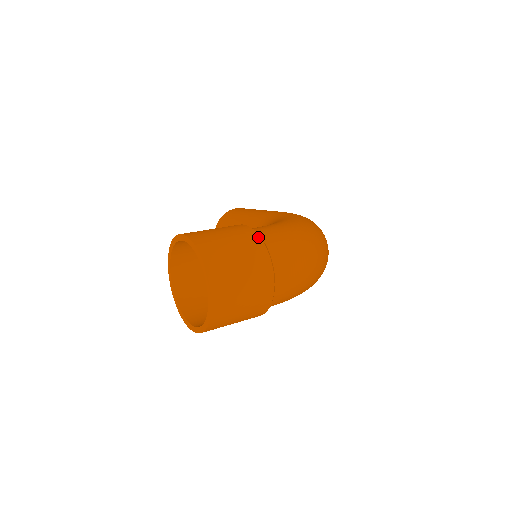
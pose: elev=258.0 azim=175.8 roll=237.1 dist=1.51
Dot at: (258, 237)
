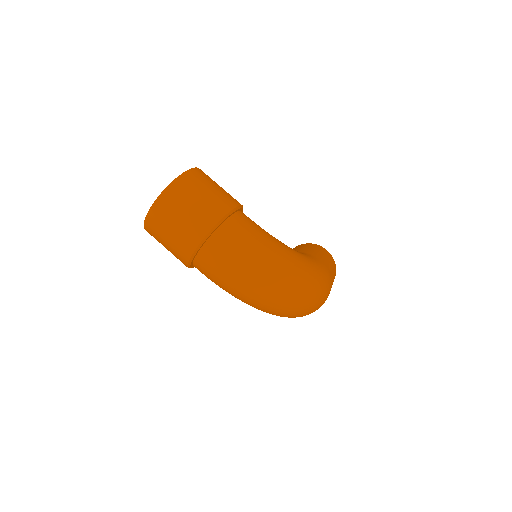
Dot at: (227, 211)
